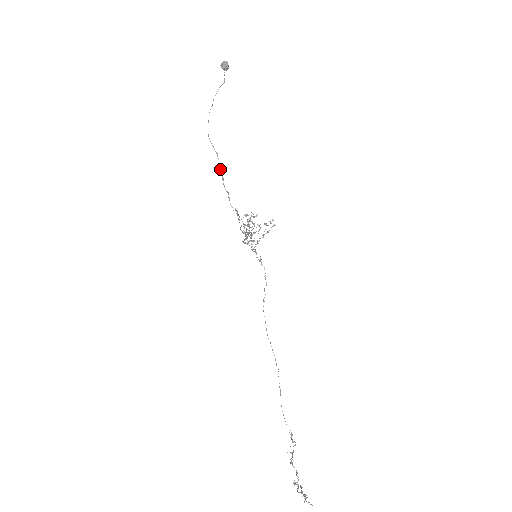
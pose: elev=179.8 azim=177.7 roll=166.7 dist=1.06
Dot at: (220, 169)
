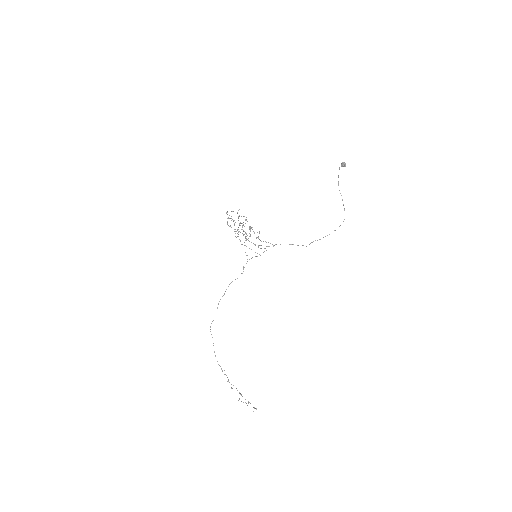
Dot at: occluded
